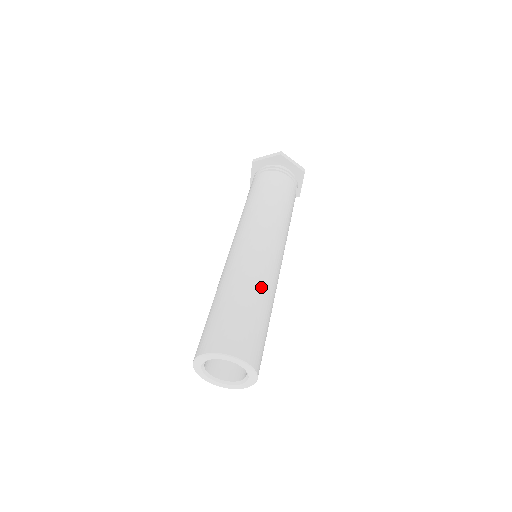
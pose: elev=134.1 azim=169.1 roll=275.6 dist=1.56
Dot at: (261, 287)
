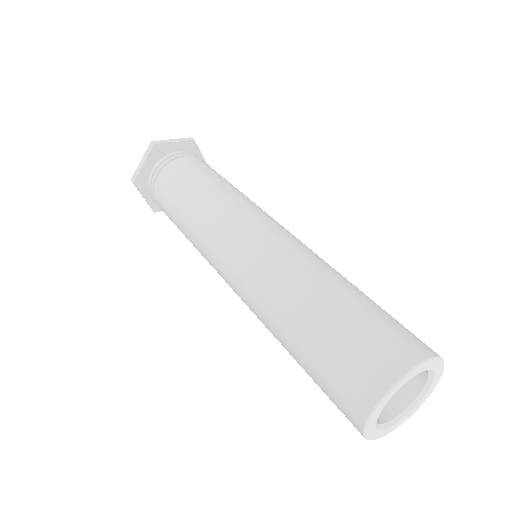
Dot at: (317, 271)
